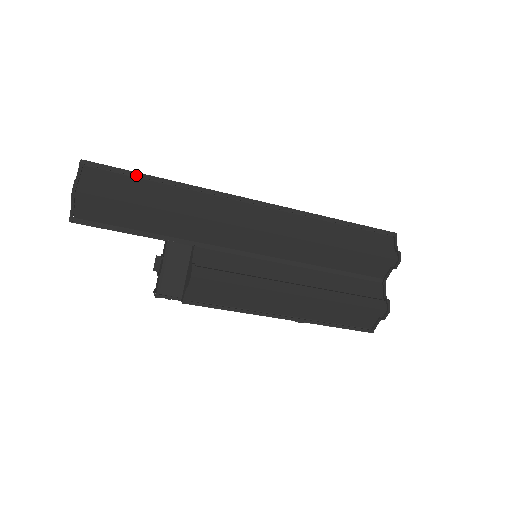
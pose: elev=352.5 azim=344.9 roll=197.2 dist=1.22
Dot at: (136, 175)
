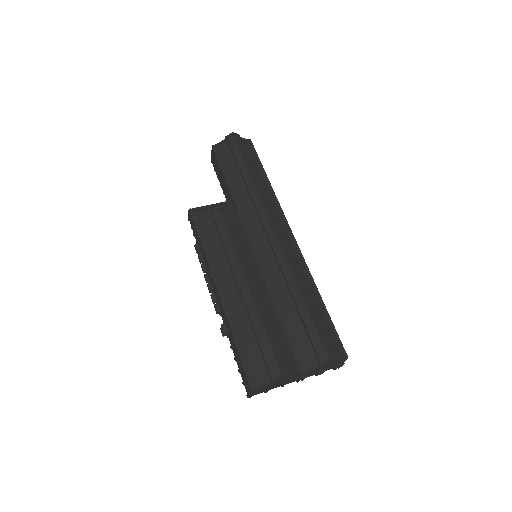
Dot at: (260, 165)
